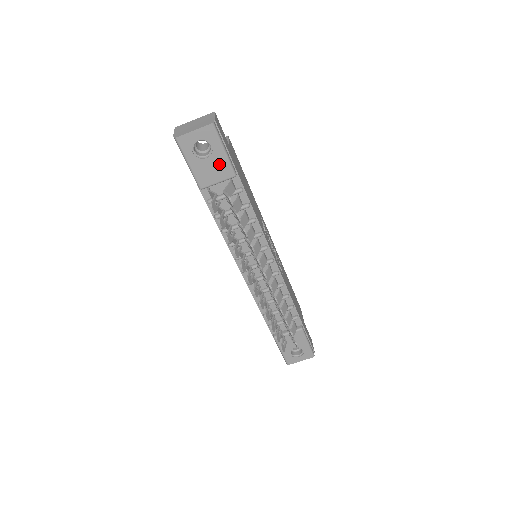
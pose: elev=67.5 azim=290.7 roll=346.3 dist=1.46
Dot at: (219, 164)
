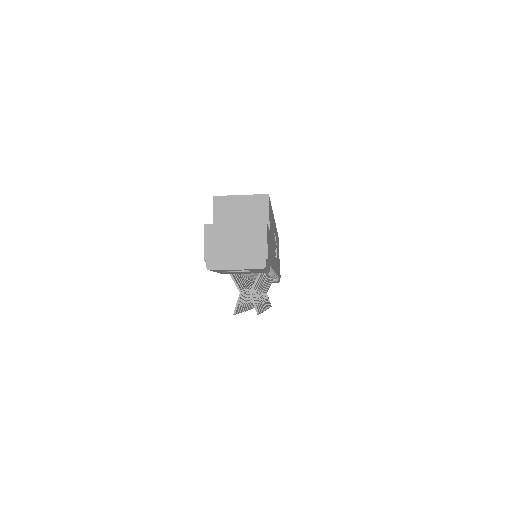
Dot at: (254, 272)
